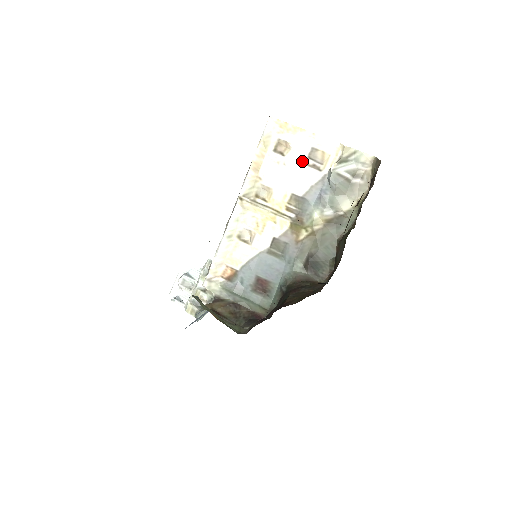
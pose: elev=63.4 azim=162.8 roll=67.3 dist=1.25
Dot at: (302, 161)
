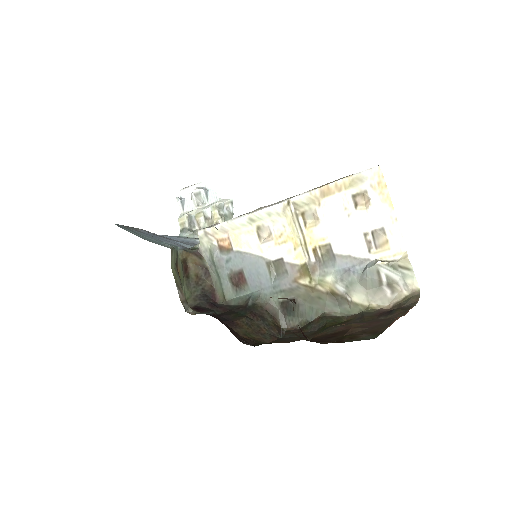
Dot at: (364, 229)
